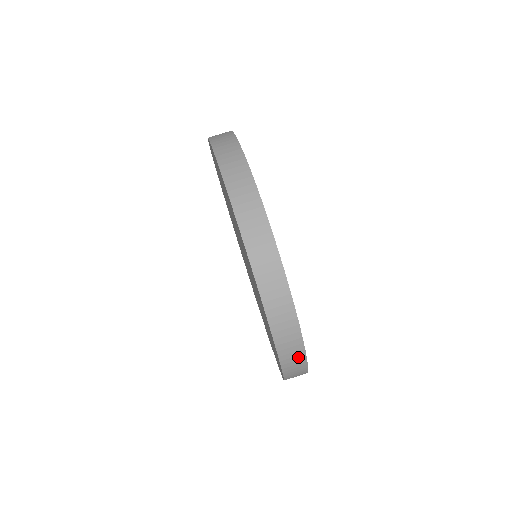
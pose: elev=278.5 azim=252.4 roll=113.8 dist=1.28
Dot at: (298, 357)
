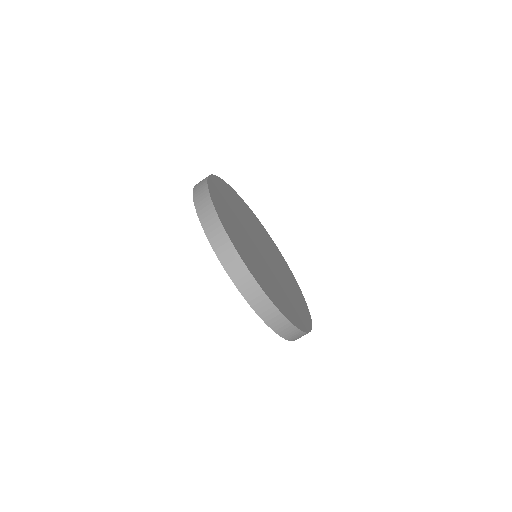
Dot at: occluded
